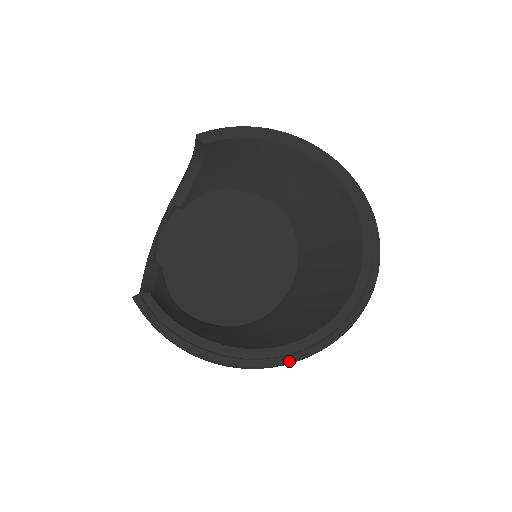
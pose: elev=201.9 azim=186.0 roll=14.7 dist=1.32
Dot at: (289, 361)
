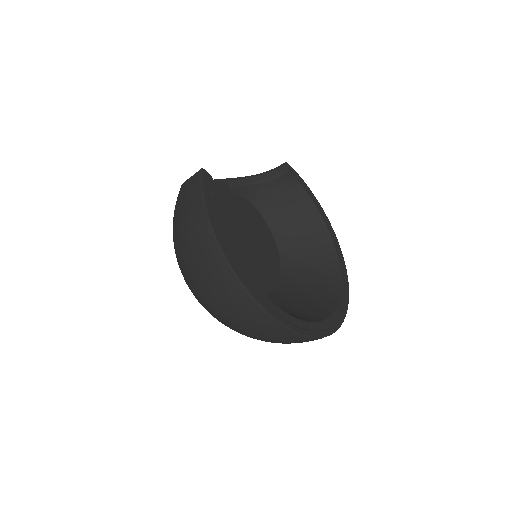
Dot at: (265, 308)
